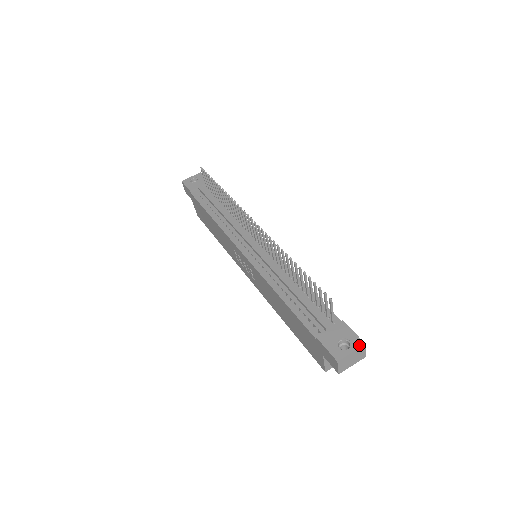
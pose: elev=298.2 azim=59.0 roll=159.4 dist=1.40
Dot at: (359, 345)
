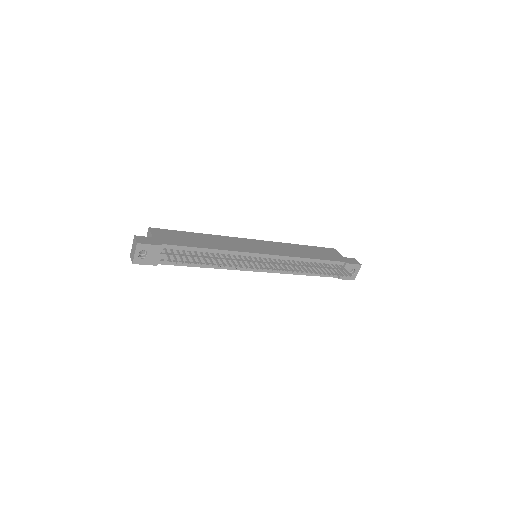
Dot at: occluded
